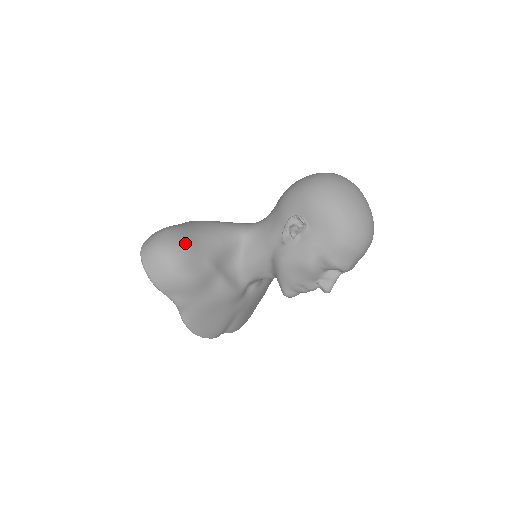
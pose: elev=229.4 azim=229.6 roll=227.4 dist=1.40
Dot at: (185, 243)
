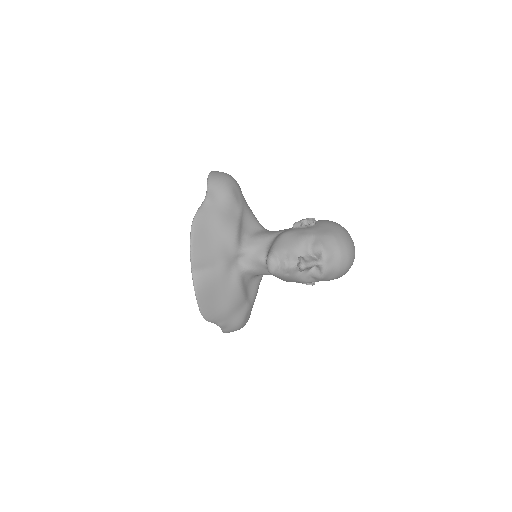
Dot at: occluded
